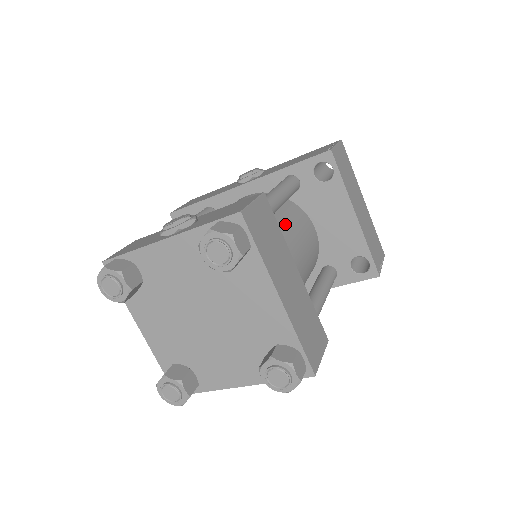
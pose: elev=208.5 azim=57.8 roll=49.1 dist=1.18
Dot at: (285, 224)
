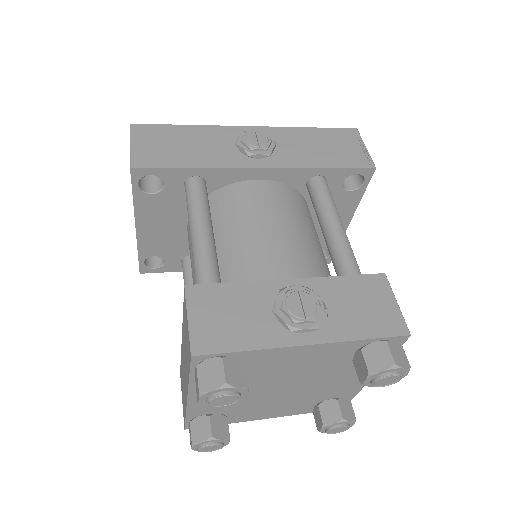
Dot at: occluded
